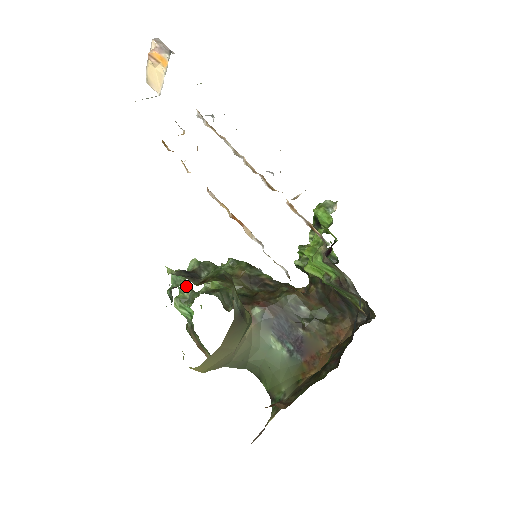
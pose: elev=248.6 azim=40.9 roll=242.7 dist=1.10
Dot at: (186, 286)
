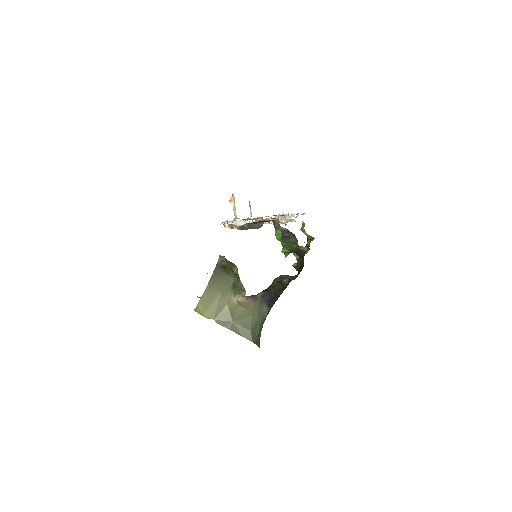
Dot at: occluded
